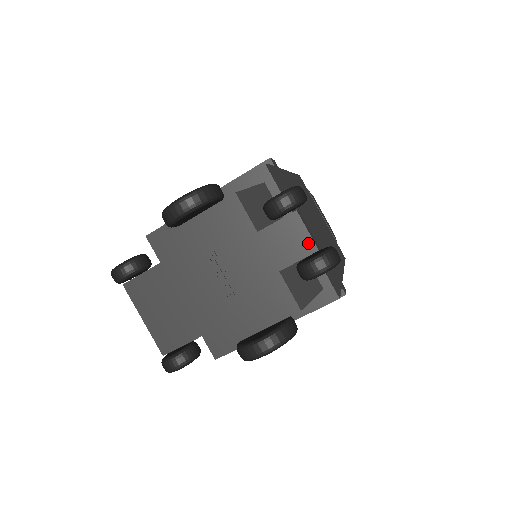
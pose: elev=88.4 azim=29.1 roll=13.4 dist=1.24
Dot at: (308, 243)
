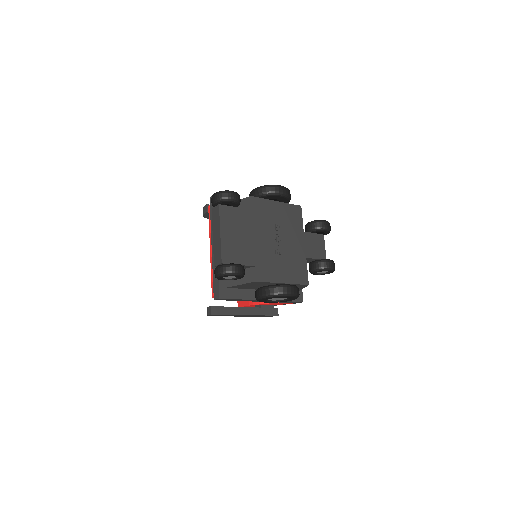
Dot at: (323, 253)
